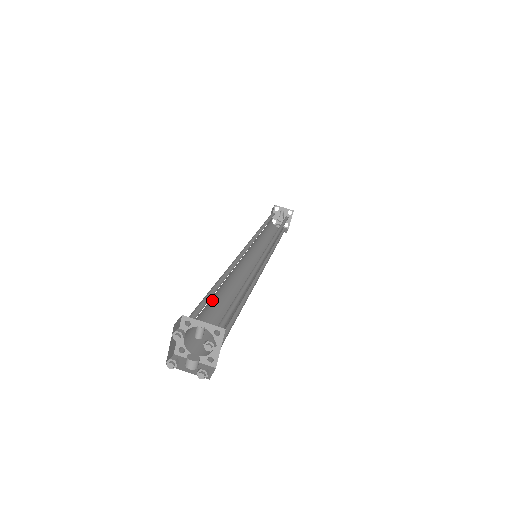
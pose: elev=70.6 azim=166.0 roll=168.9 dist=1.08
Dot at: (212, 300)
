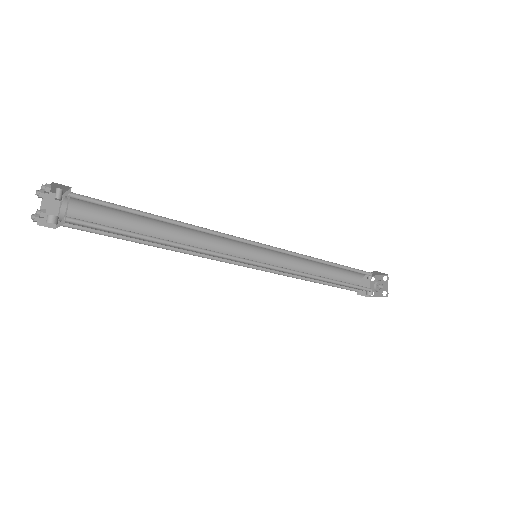
Dot at: (137, 232)
